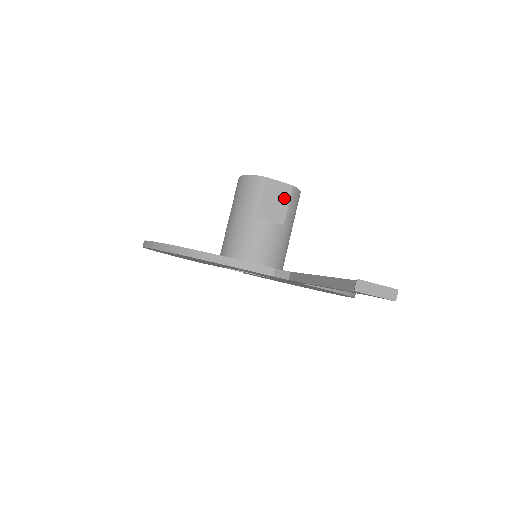
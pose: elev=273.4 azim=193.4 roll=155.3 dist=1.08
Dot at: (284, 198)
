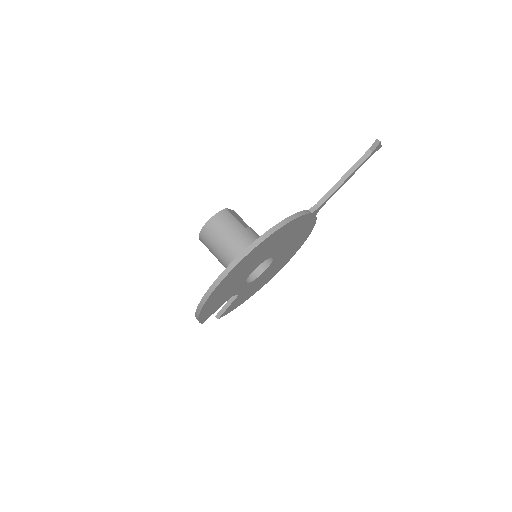
Dot at: (239, 217)
